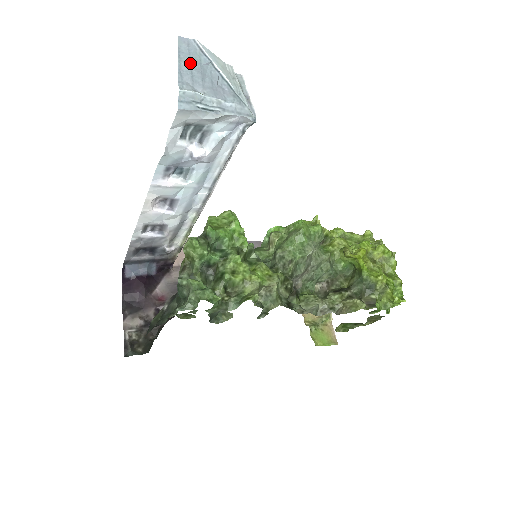
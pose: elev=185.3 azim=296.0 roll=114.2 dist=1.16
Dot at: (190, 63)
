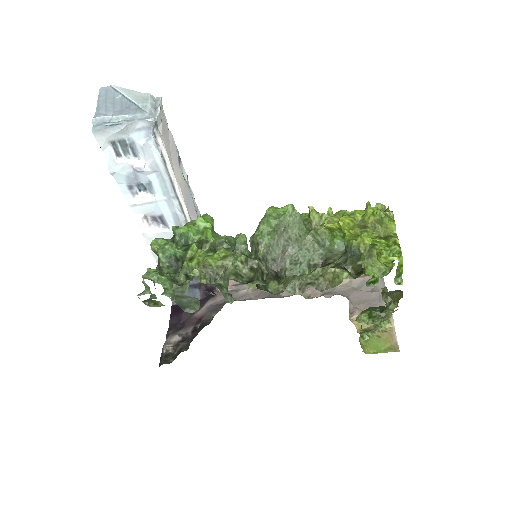
Dot at: (106, 101)
